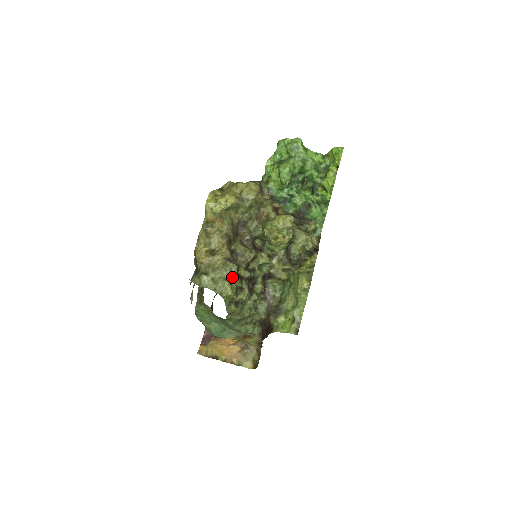
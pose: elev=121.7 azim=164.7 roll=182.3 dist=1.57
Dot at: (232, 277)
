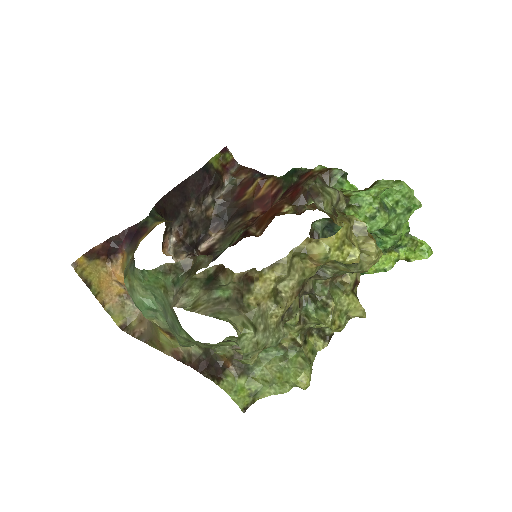
Dot at: occluded
